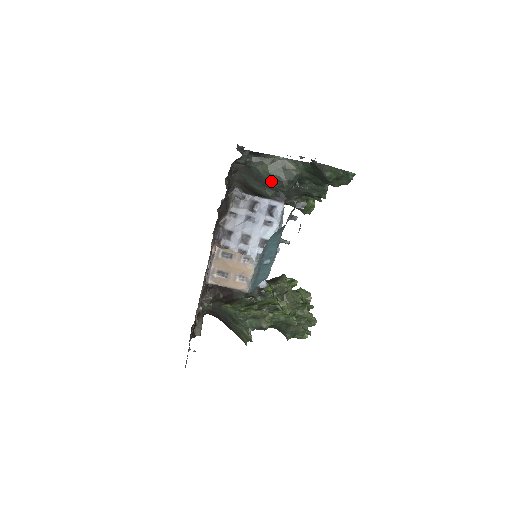
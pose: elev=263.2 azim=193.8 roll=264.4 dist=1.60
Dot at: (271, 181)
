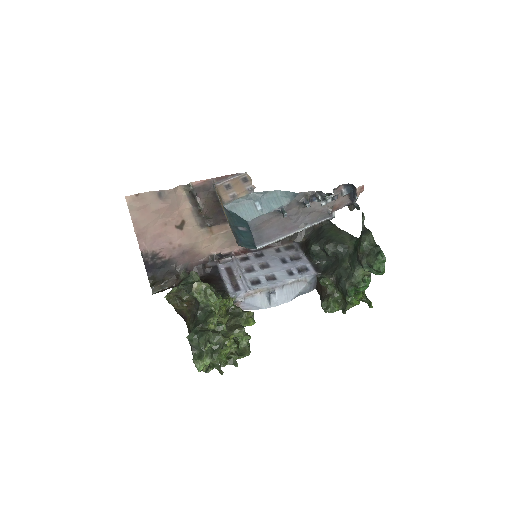
Dot at: (324, 237)
